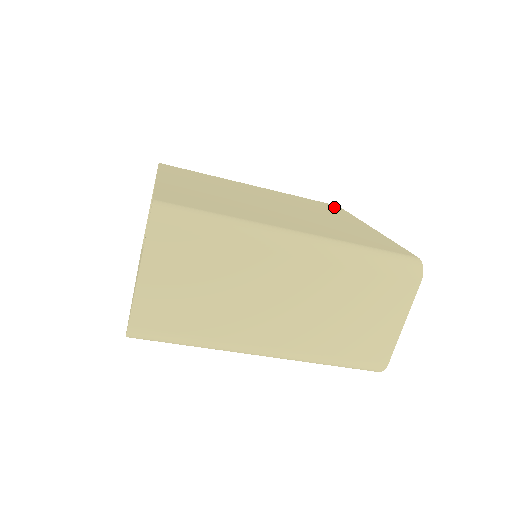
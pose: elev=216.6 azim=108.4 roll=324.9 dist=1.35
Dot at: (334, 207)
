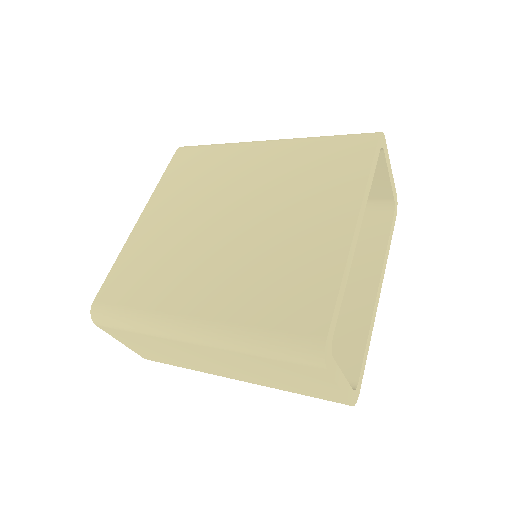
Dot at: (359, 154)
